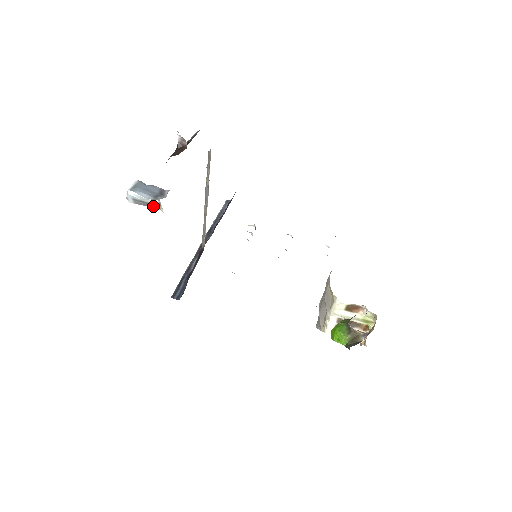
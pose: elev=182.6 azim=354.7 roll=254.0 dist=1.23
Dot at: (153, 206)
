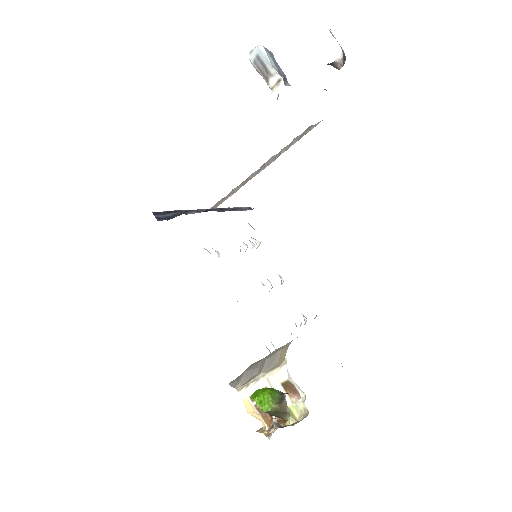
Dot at: (269, 78)
